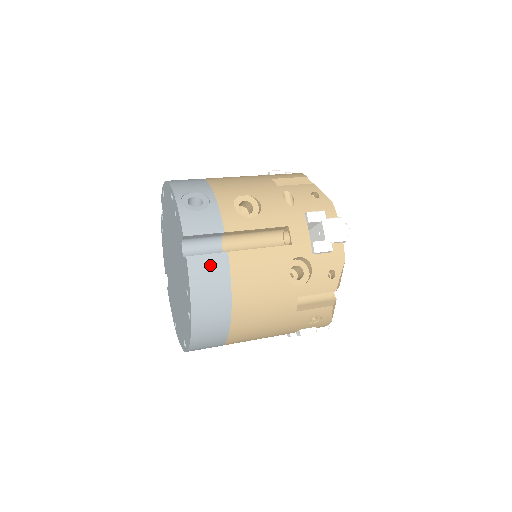
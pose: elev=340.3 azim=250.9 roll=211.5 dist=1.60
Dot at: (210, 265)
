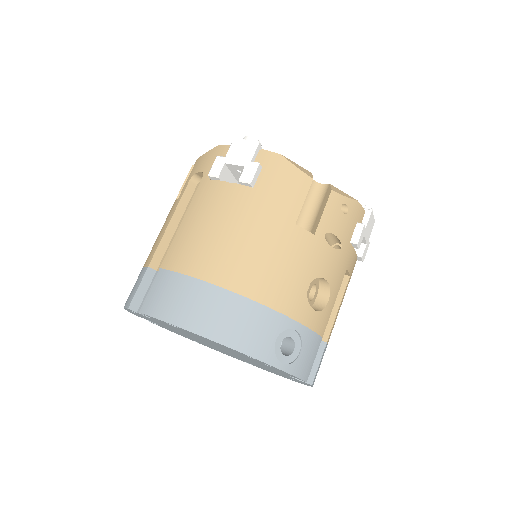
Dot at: occluded
